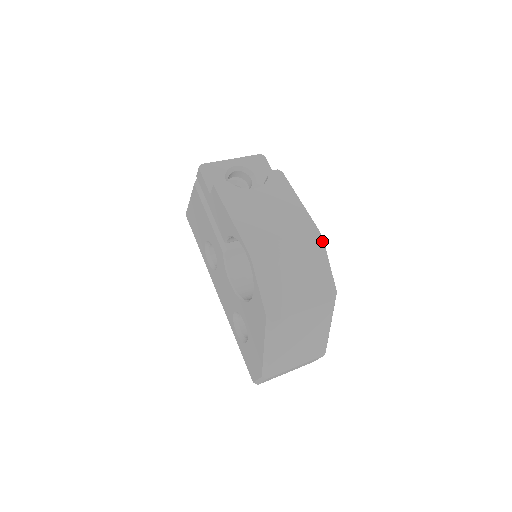
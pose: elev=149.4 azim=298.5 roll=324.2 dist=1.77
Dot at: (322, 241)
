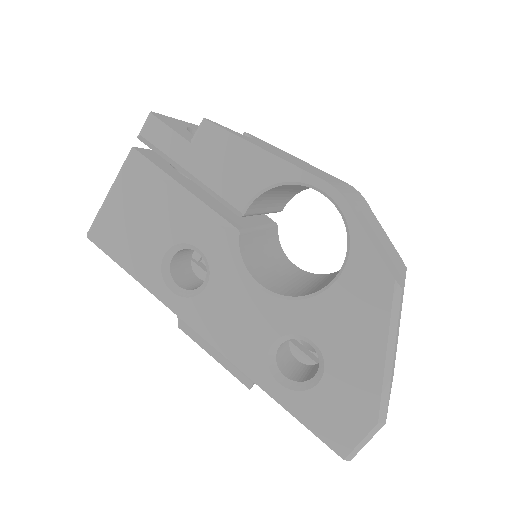
Dot at: (361, 195)
